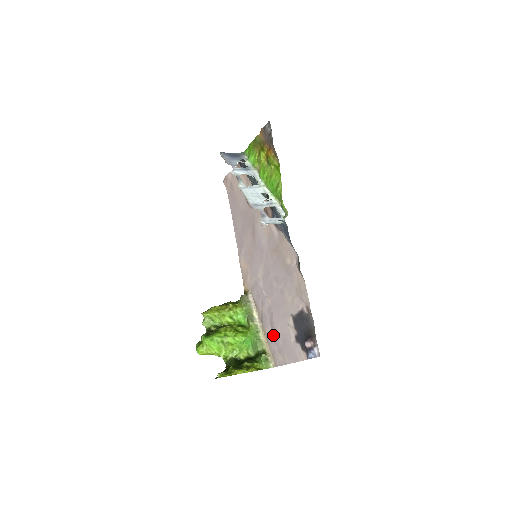
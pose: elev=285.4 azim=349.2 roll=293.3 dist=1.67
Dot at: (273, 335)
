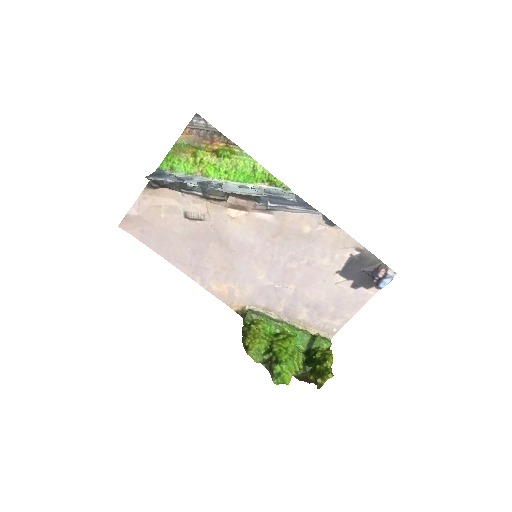
Dot at: (315, 312)
